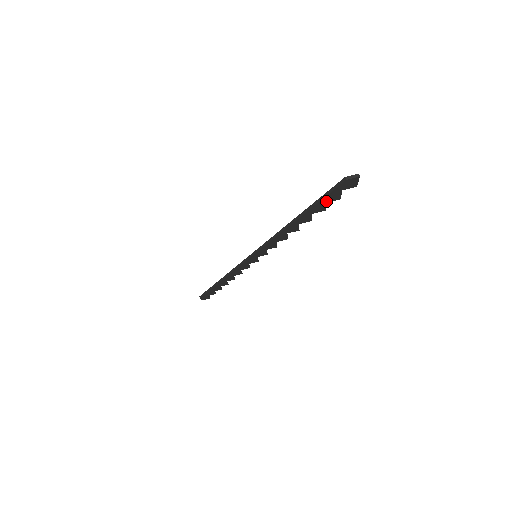
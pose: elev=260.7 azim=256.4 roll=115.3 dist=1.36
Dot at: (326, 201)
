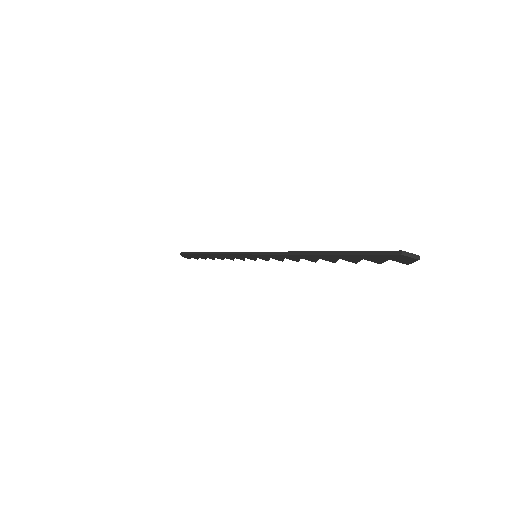
Dot at: (363, 258)
